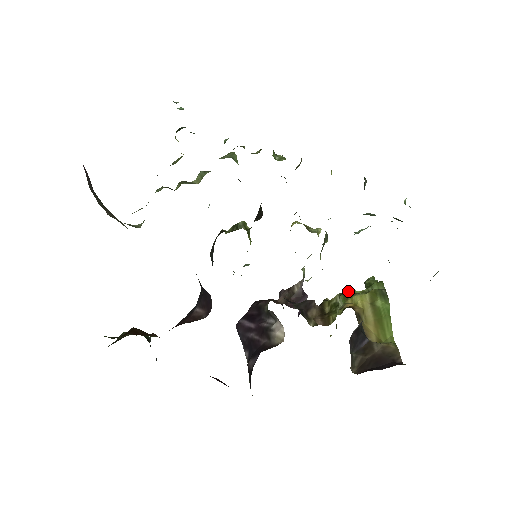
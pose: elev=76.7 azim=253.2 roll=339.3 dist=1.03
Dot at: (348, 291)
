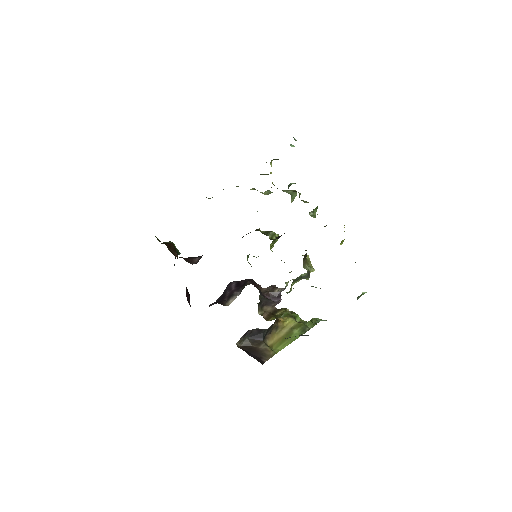
Dot at: (296, 314)
